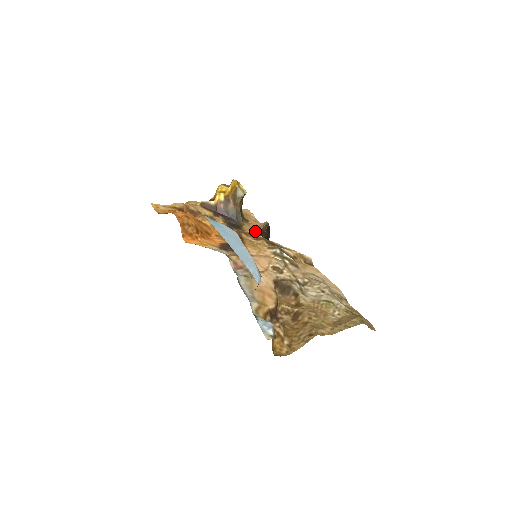
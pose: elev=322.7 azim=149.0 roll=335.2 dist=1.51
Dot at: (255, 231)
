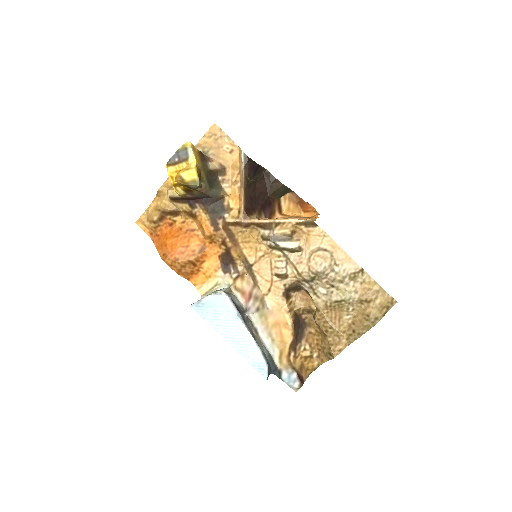
Dot at: (239, 193)
